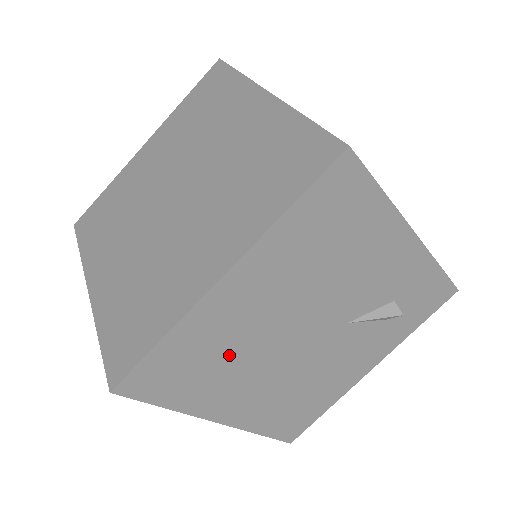
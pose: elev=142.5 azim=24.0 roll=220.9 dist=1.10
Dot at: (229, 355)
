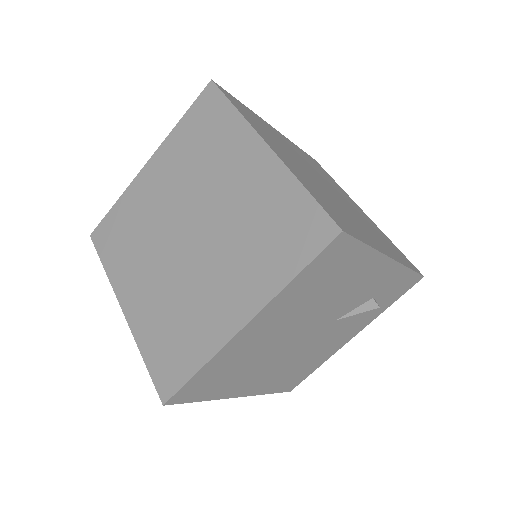
Dot at: (247, 363)
